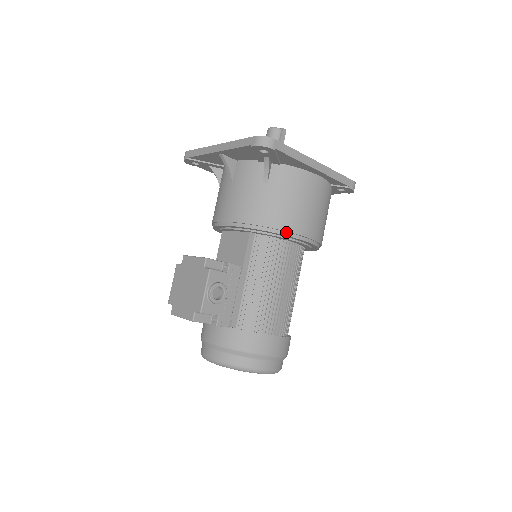
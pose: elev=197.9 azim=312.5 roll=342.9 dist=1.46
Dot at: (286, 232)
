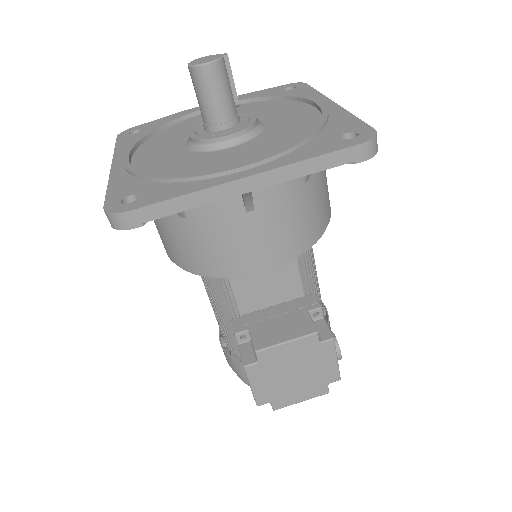
Dot at: occluded
